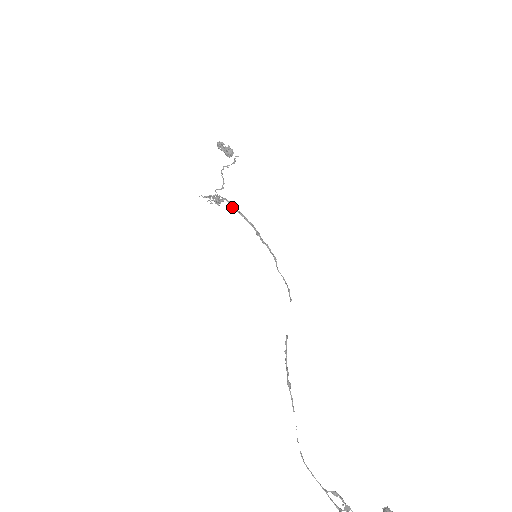
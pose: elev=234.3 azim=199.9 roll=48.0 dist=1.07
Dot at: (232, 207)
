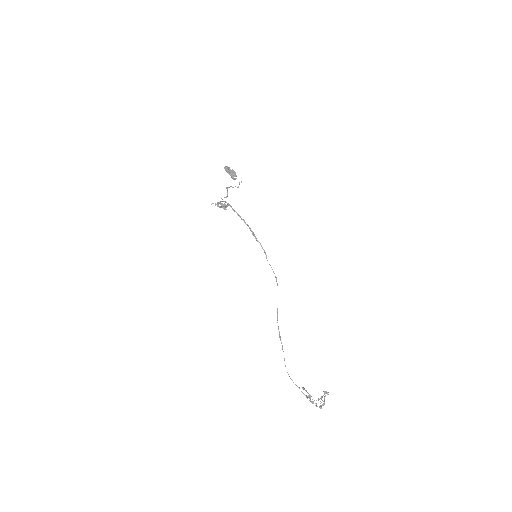
Dot at: (234, 211)
